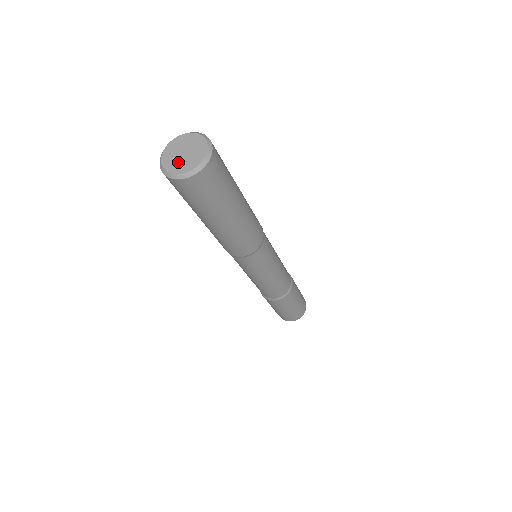
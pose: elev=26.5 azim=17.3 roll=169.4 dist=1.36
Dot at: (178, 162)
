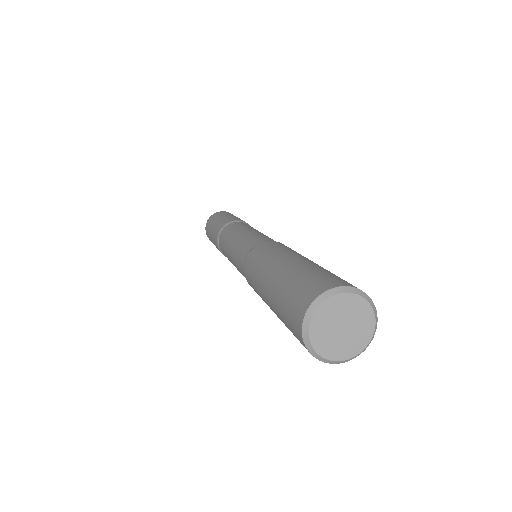
Dot at: (334, 341)
